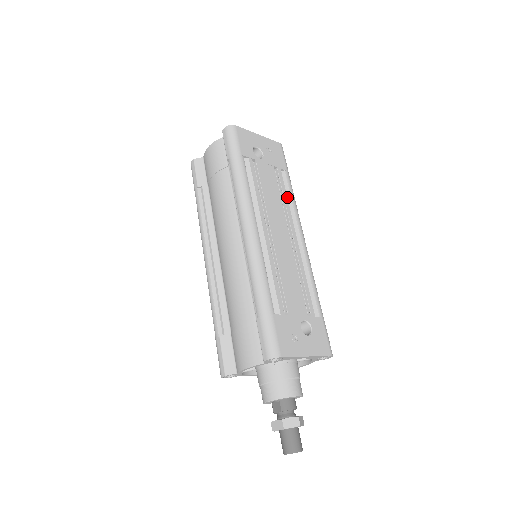
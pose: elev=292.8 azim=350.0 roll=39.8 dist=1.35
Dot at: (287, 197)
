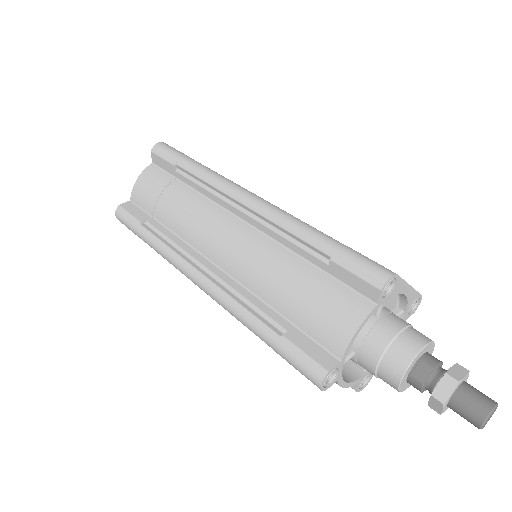
Dot at: occluded
